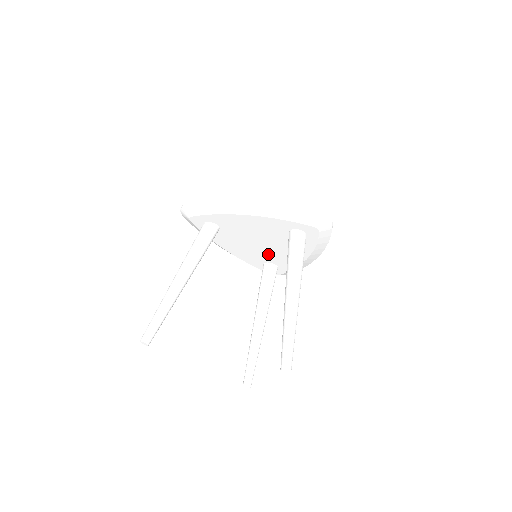
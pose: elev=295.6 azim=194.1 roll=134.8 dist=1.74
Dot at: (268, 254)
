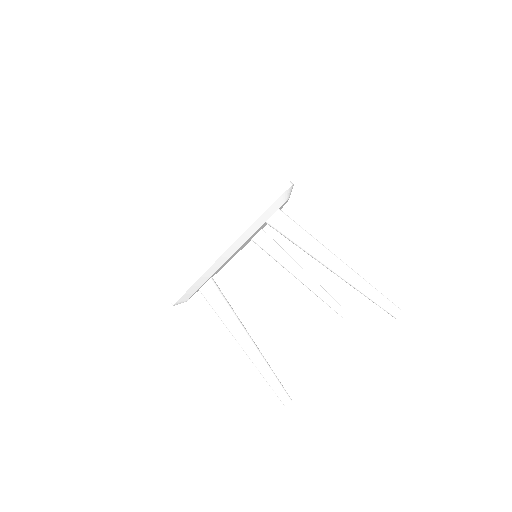
Dot at: occluded
